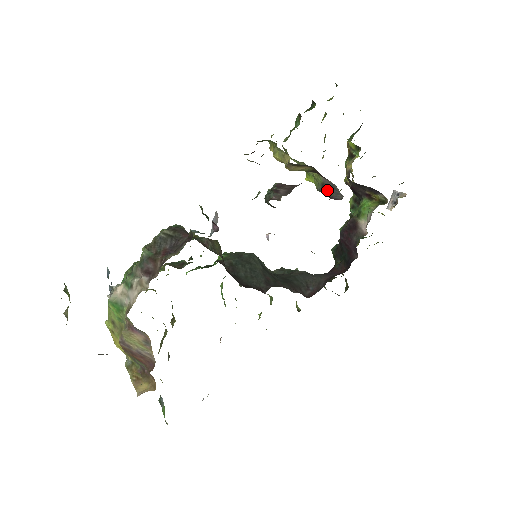
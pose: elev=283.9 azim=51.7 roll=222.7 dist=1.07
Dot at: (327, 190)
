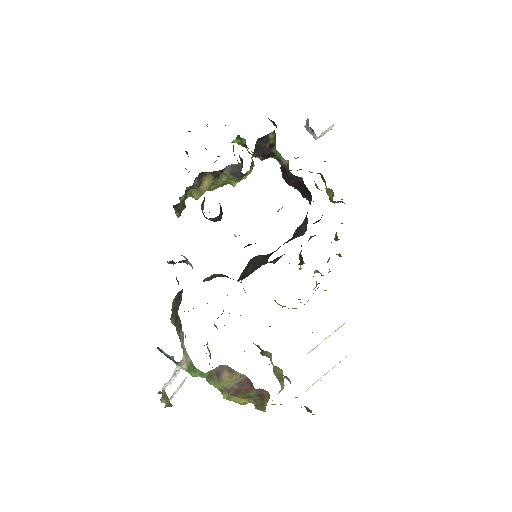
Dot at: (237, 174)
